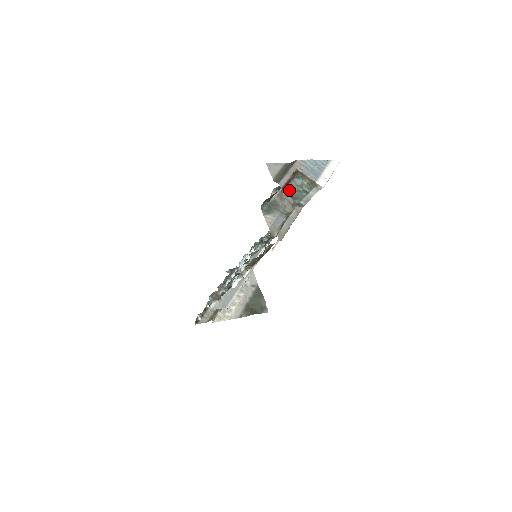
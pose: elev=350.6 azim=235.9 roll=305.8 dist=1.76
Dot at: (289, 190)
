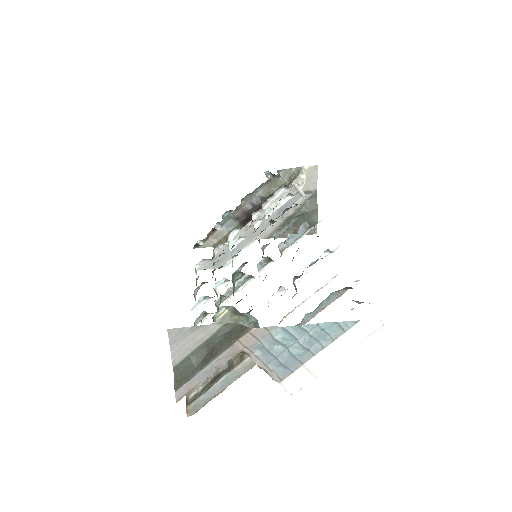
Dot at: occluded
